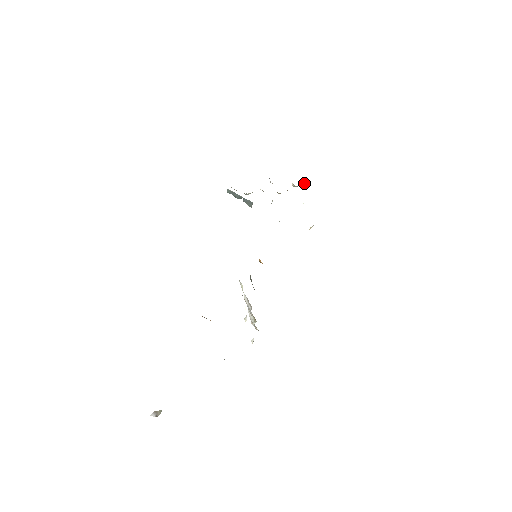
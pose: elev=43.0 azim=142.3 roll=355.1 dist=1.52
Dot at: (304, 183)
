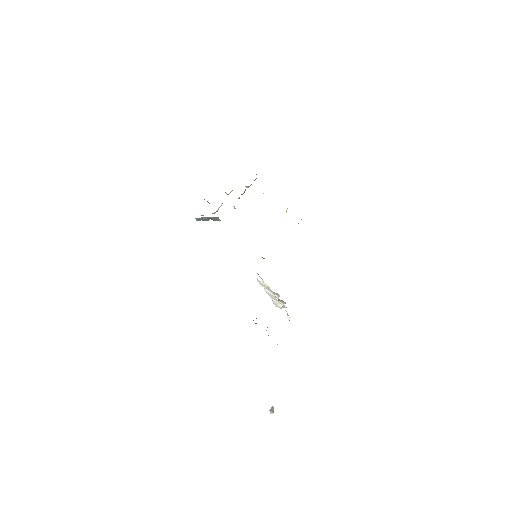
Dot at: occluded
